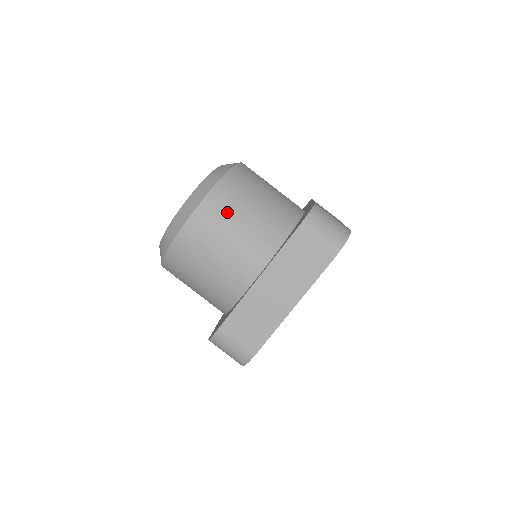
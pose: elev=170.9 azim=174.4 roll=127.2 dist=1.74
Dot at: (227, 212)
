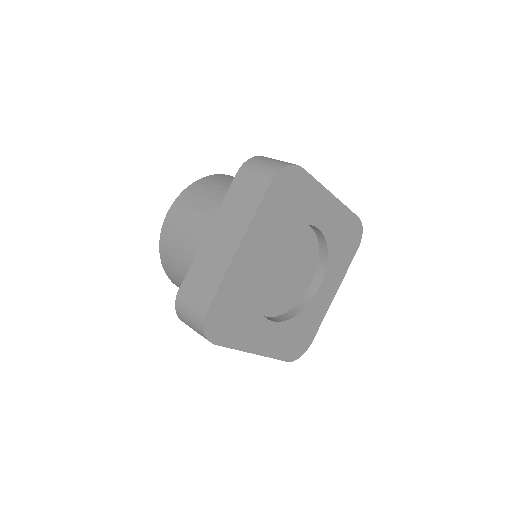
Dot at: (198, 195)
